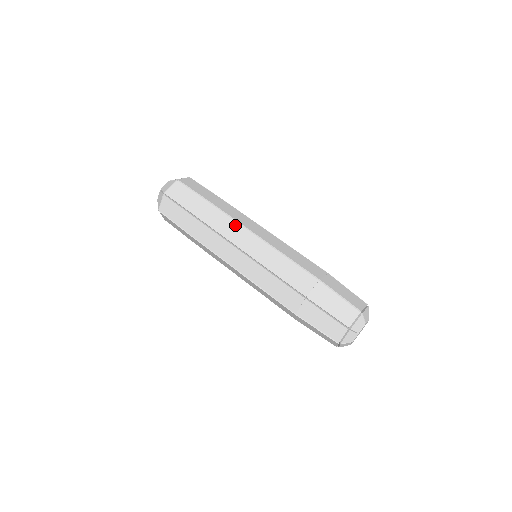
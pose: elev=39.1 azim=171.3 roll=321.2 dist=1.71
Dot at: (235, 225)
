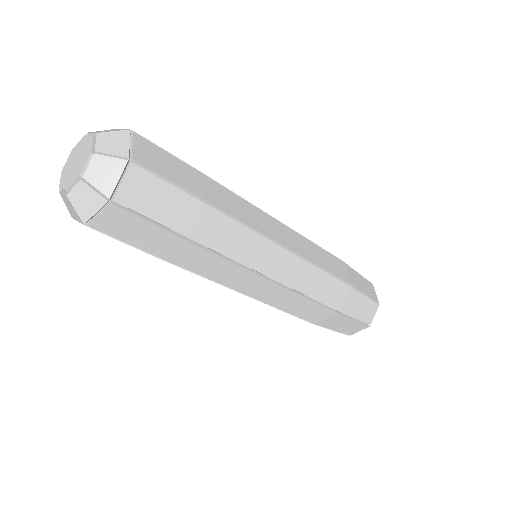
Dot at: (255, 238)
